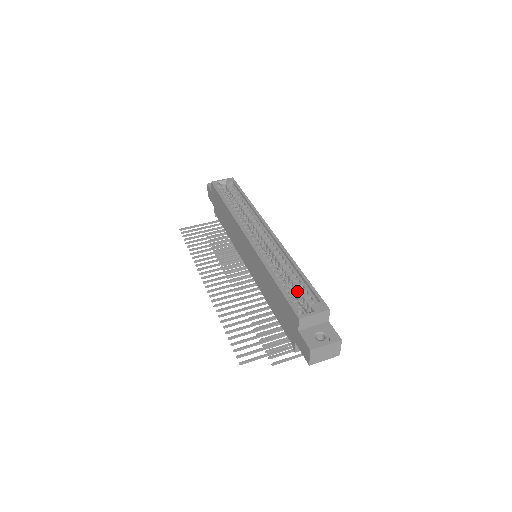
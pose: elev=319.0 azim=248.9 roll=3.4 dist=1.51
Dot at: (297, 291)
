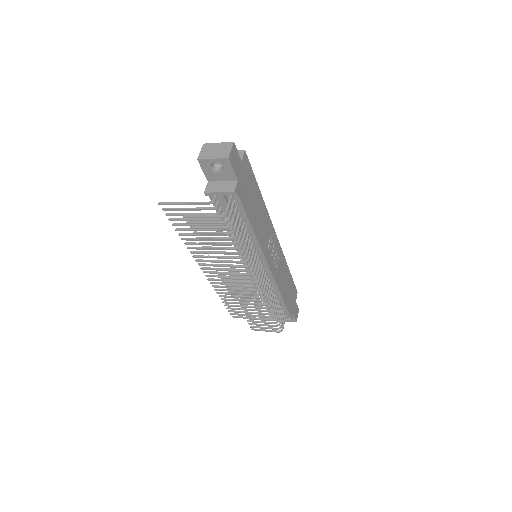
Dot at: occluded
